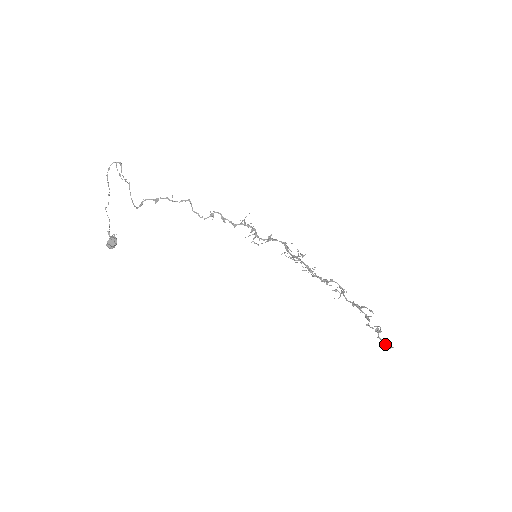
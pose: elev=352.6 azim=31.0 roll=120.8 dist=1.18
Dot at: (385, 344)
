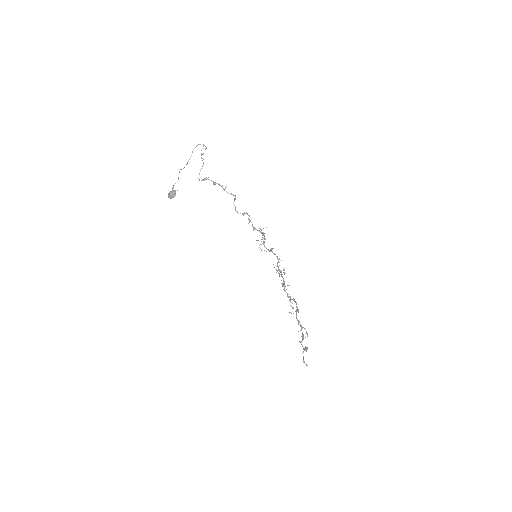
Dot at: occluded
